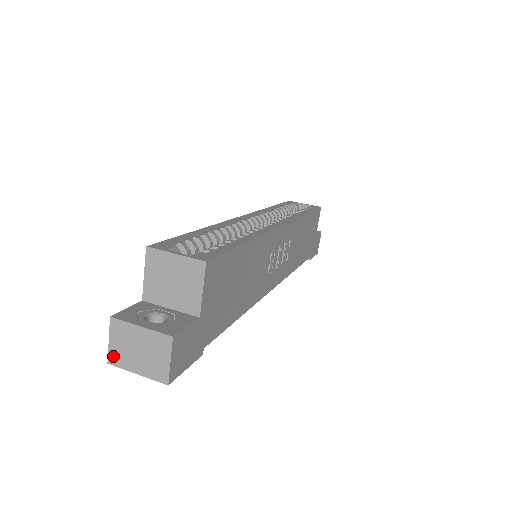
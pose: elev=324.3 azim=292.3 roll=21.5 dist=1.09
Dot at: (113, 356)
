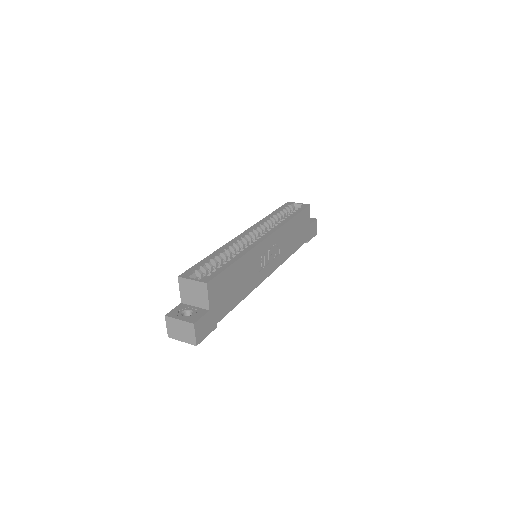
Dot at: (170, 334)
